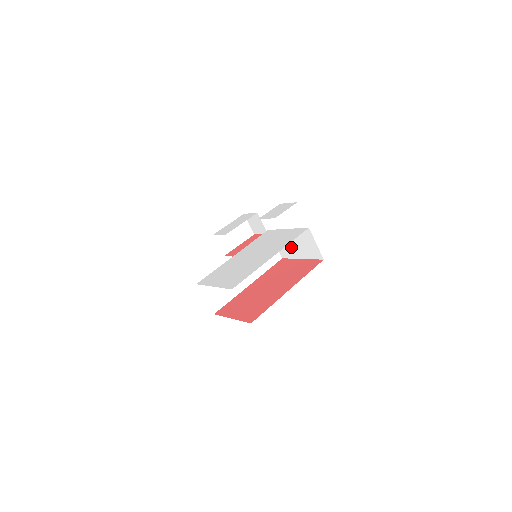
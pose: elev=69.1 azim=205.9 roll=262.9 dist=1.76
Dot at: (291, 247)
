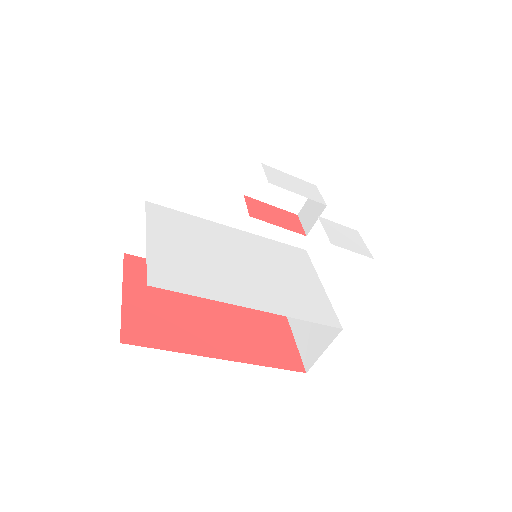
Dot at: occluded
